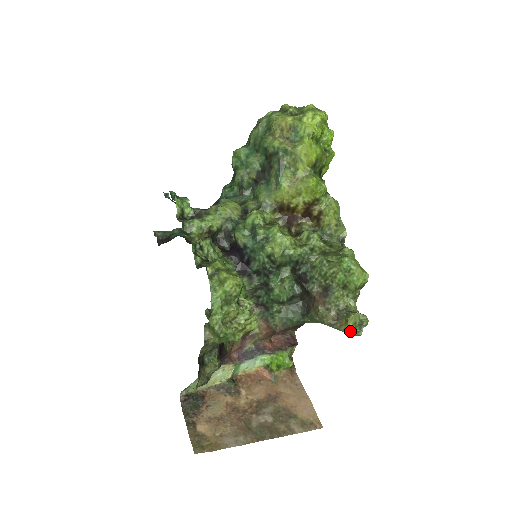
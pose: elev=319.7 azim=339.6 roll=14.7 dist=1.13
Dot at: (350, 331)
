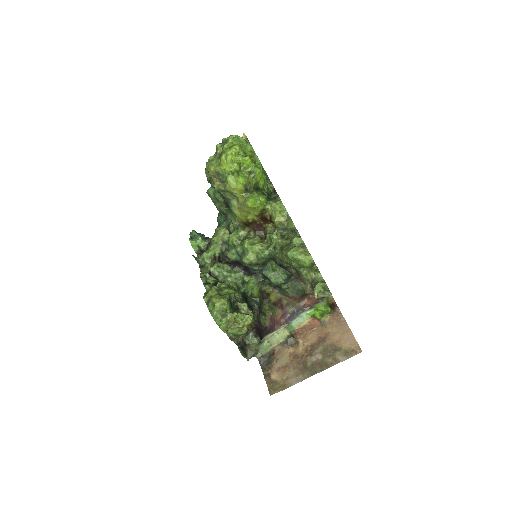
Dot at: (320, 297)
